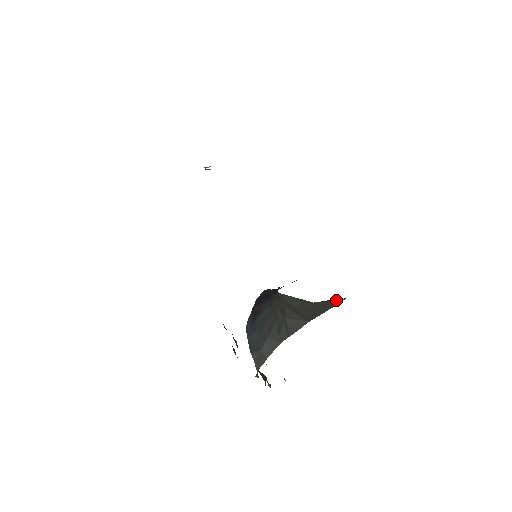
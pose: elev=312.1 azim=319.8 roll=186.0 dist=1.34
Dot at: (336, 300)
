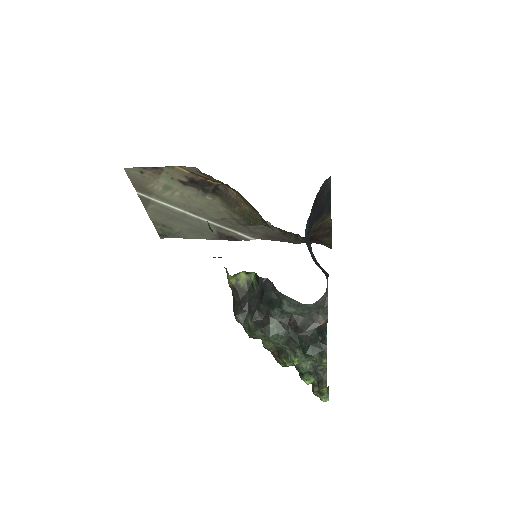
Dot at: occluded
